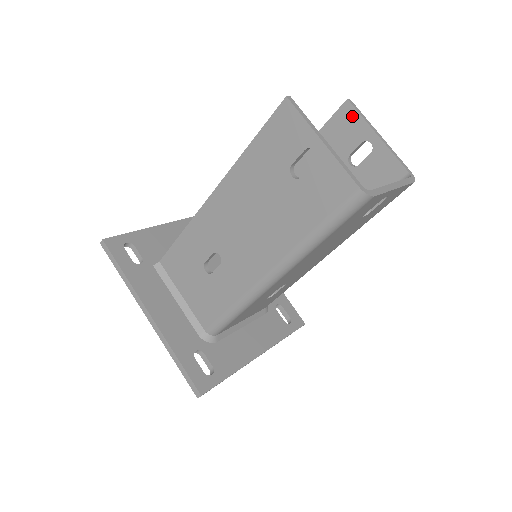
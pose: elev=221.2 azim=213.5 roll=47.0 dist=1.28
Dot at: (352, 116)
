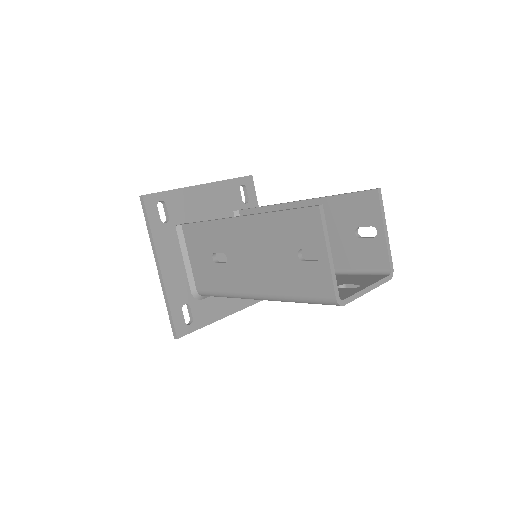
Dot at: (374, 203)
